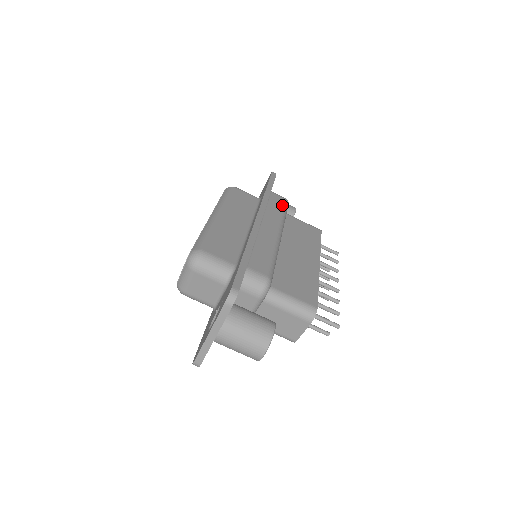
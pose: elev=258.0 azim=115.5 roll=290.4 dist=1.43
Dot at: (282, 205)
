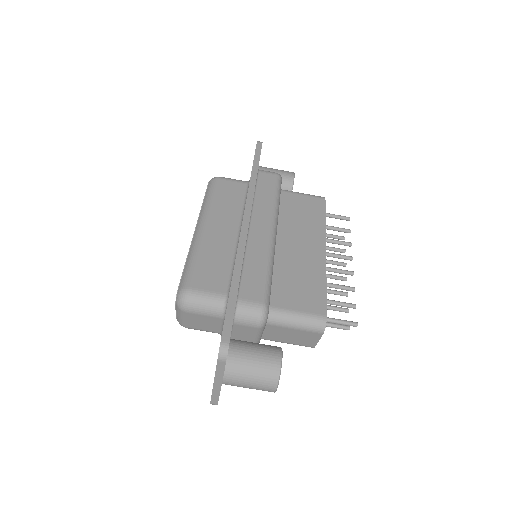
Dot at: (273, 187)
